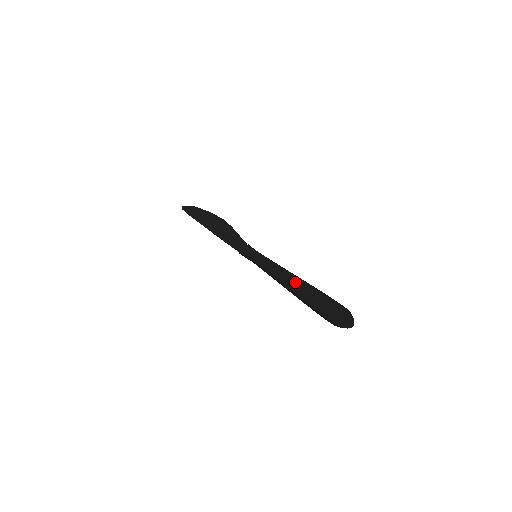
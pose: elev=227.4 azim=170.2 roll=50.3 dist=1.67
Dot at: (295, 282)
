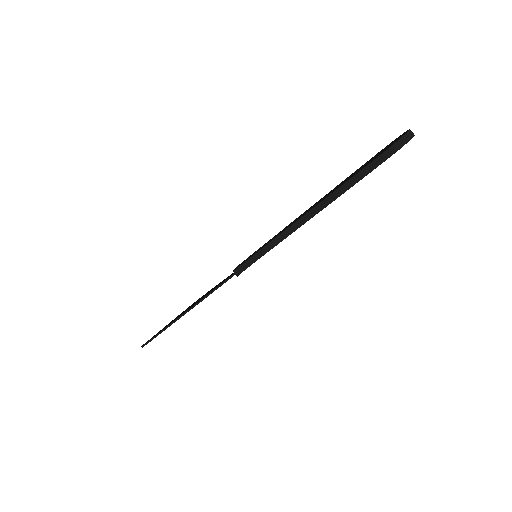
Dot at: (316, 203)
